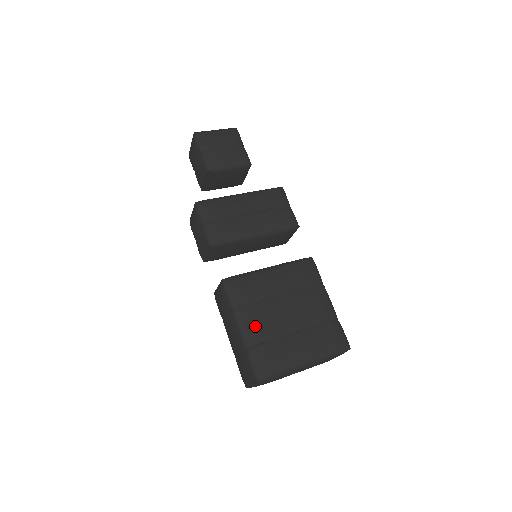
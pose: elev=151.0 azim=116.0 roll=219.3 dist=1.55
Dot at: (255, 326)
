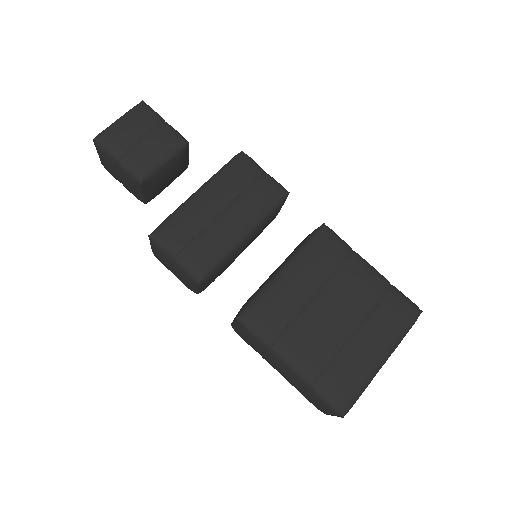
Dot at: (305, 354)
